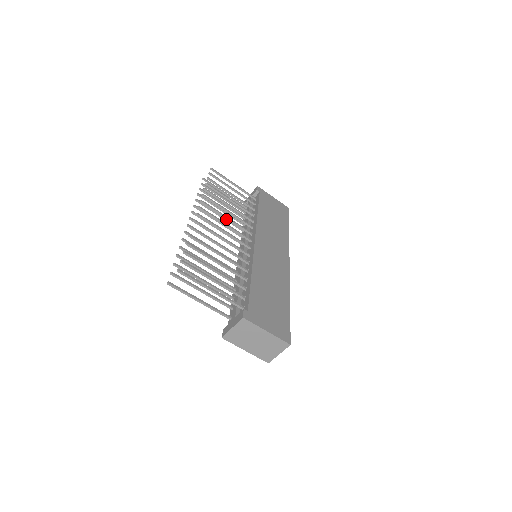
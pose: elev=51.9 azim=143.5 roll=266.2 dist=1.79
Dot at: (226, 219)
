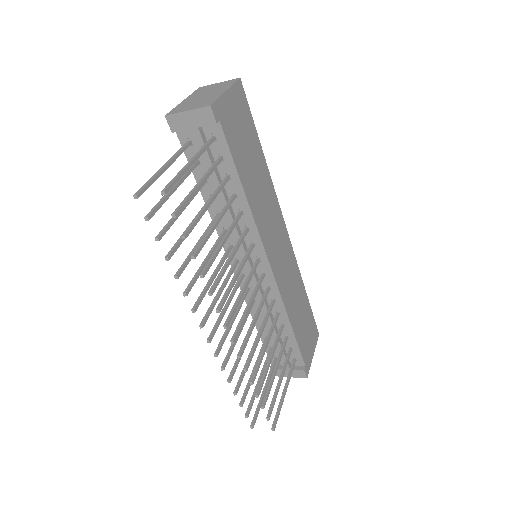
Dot at: occluded
